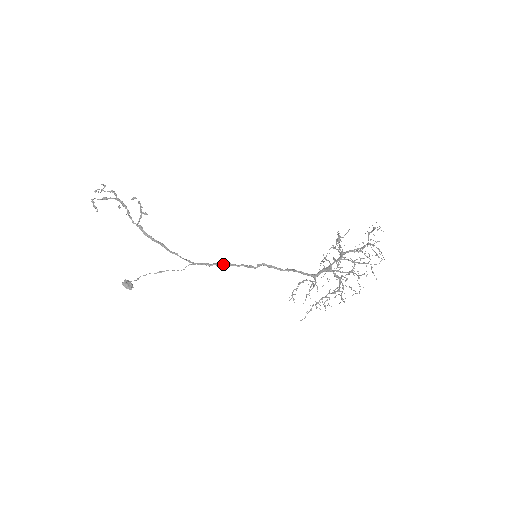
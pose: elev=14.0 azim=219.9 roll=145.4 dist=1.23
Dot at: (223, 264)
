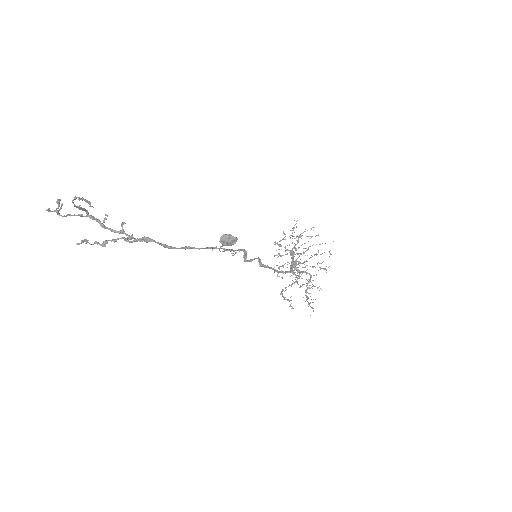
Dot at: (246, 260)
